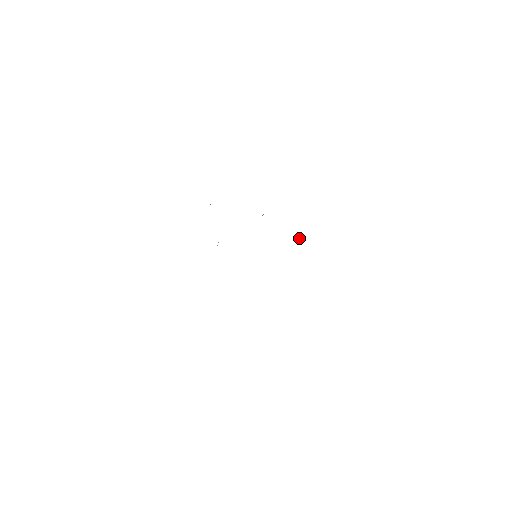
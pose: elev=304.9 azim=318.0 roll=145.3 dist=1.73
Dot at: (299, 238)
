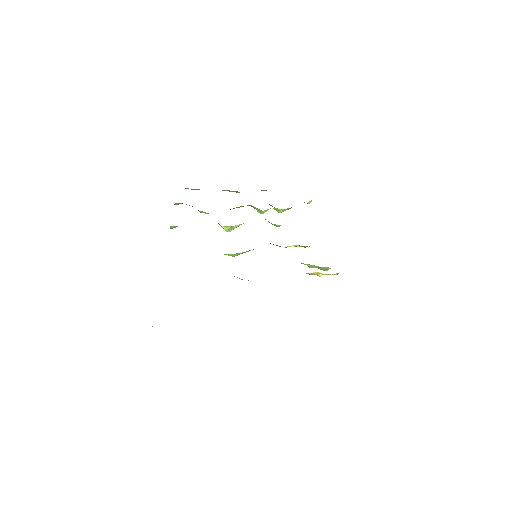
Dot at: occluded
